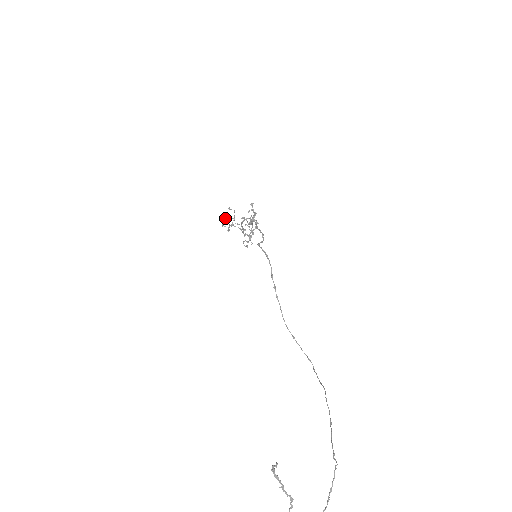
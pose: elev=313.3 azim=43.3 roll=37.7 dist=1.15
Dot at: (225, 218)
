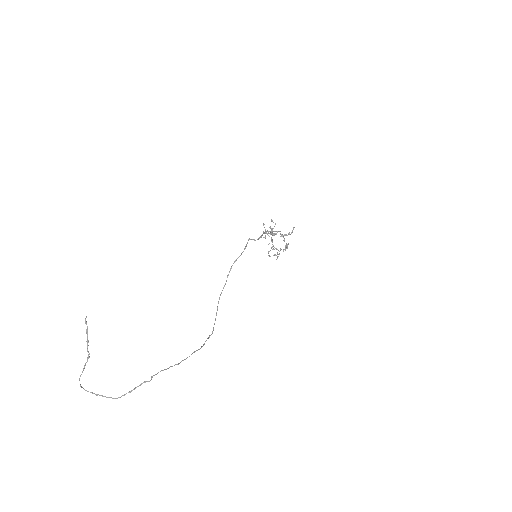
Dot at: (263, 224)
